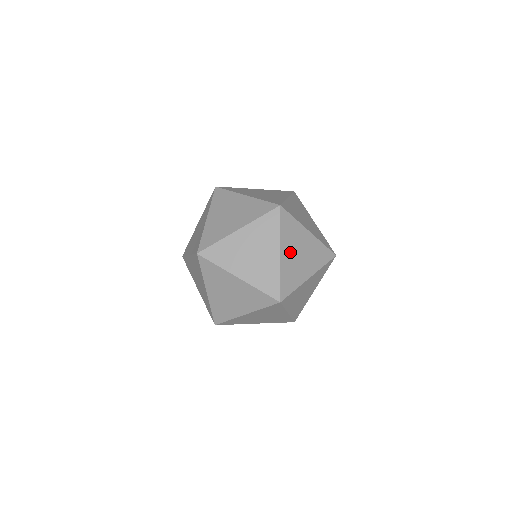
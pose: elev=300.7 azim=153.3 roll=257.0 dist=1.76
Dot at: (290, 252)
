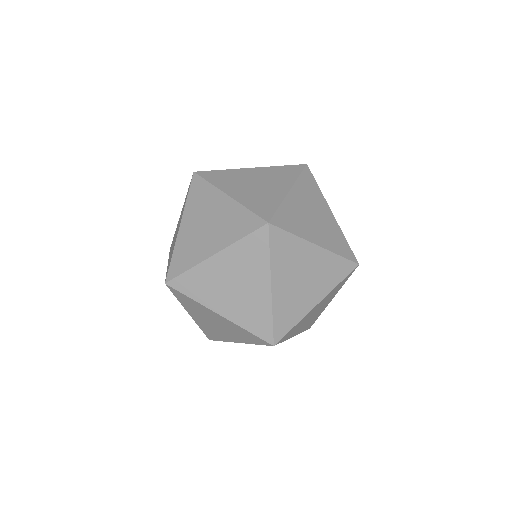
Dot at: (286, 281)
